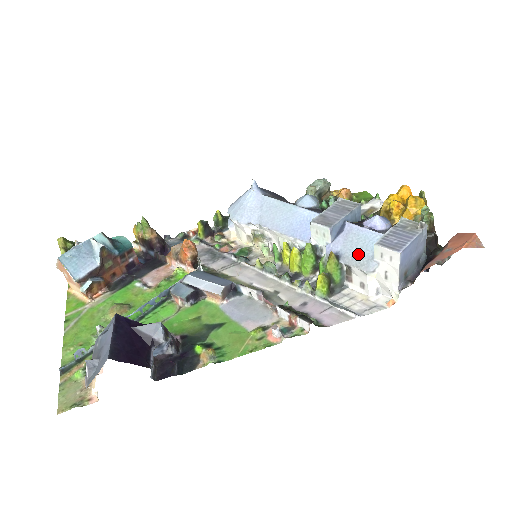
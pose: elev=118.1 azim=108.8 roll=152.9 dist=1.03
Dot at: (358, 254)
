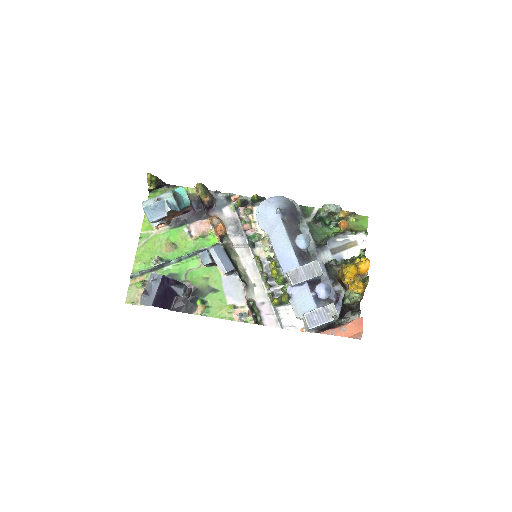
Dot at: (299, 305)
